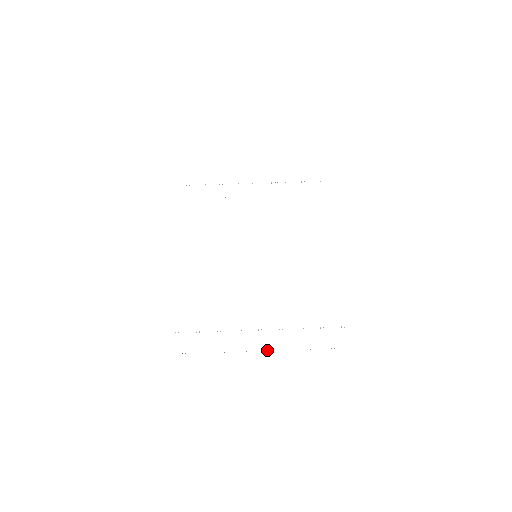
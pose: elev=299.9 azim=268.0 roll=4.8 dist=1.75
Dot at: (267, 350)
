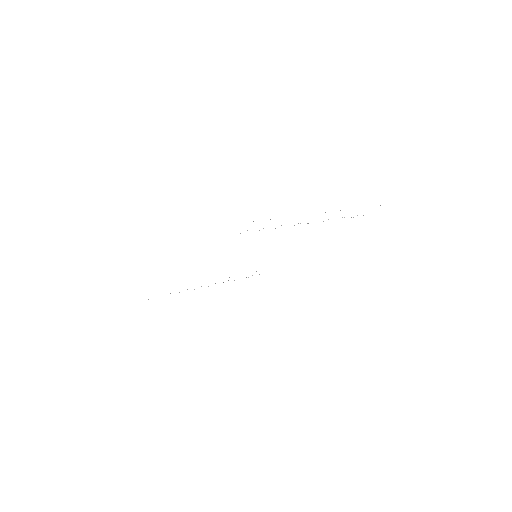
Dot at: occluded
